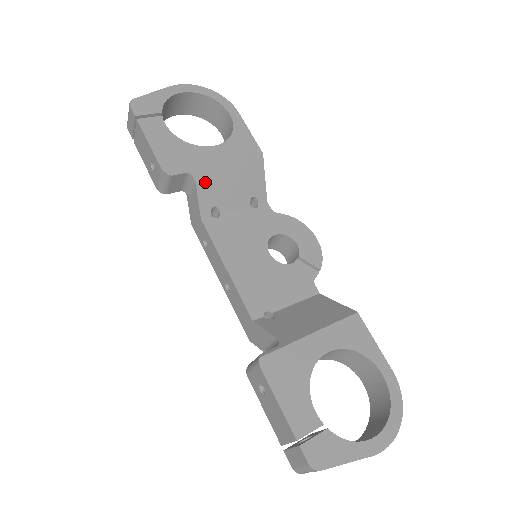
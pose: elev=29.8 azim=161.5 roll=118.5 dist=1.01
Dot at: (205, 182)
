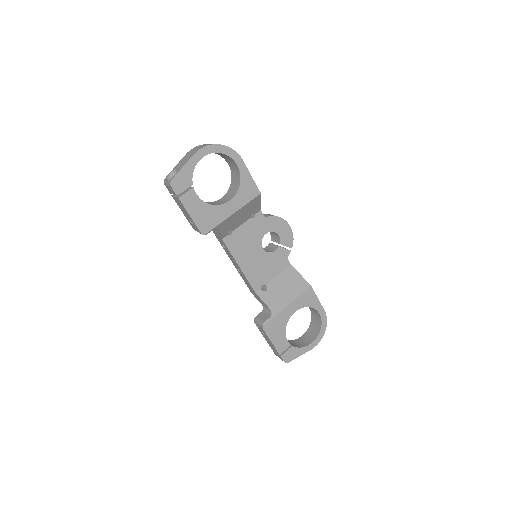
Dot at: (225, 225)
